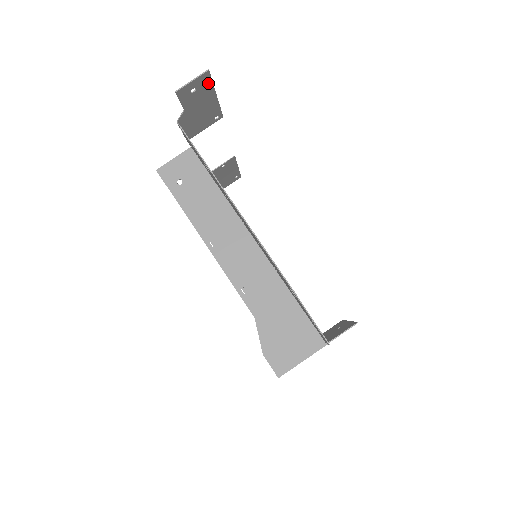
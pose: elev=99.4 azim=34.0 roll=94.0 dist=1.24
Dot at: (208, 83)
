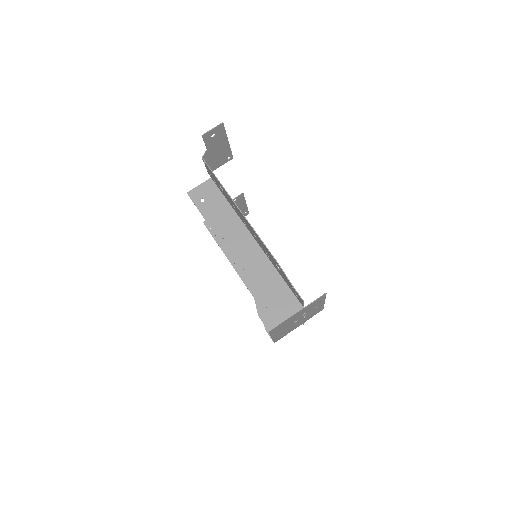
Dot at: (223, 132)
